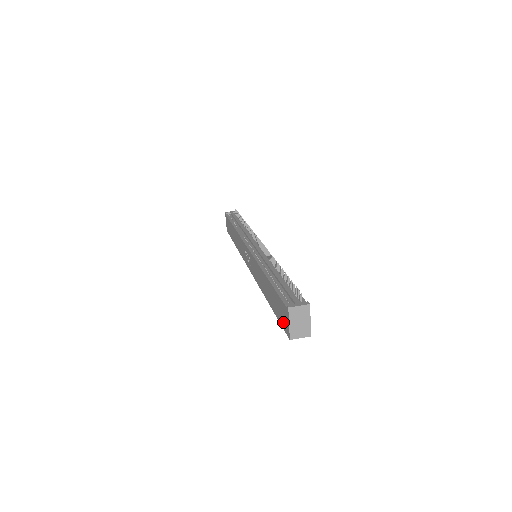
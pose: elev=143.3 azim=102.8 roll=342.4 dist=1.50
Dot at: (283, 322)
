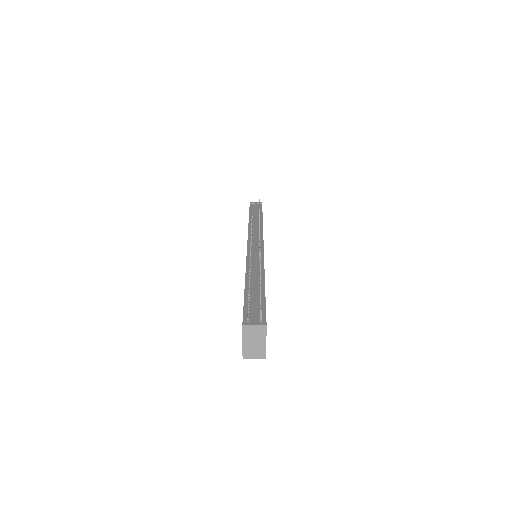
Dot at: occluded
